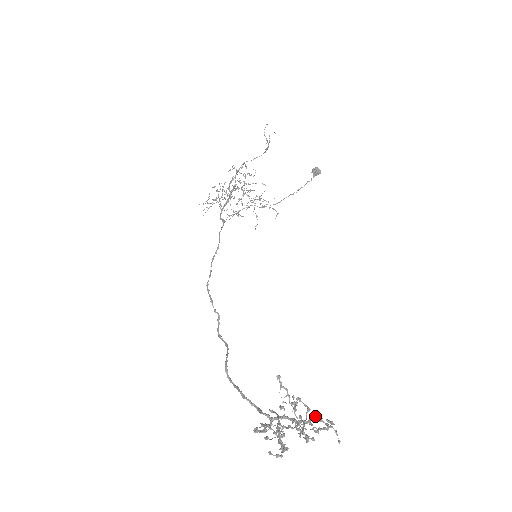
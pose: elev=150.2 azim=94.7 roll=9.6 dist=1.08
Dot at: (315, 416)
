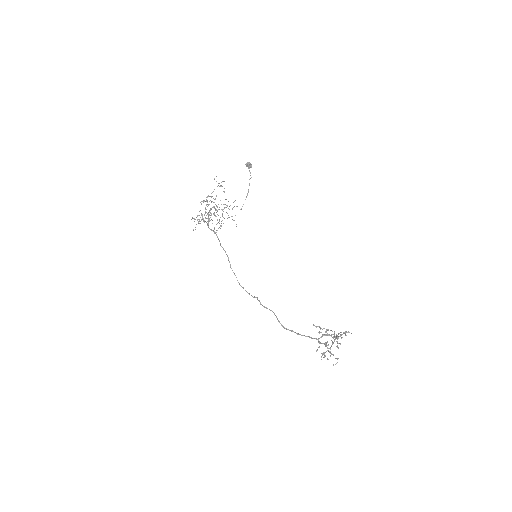
Dot at: (338, 333)
